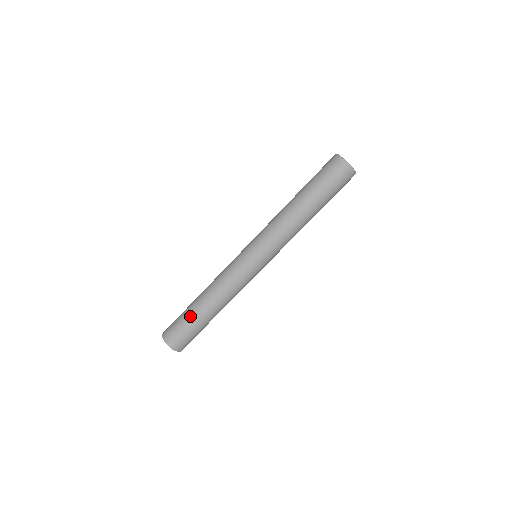
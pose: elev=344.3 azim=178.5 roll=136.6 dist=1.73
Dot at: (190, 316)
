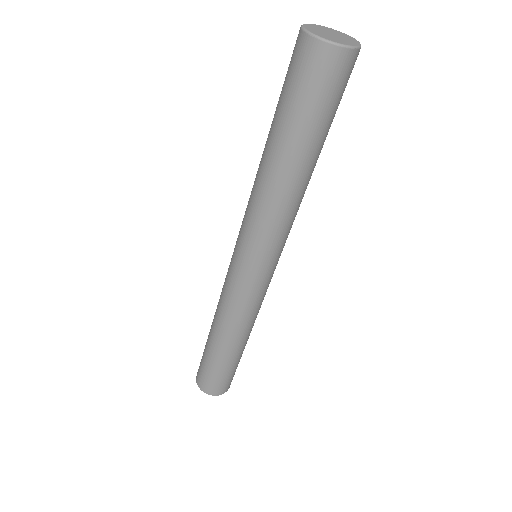
Dot at: (231, 364)
